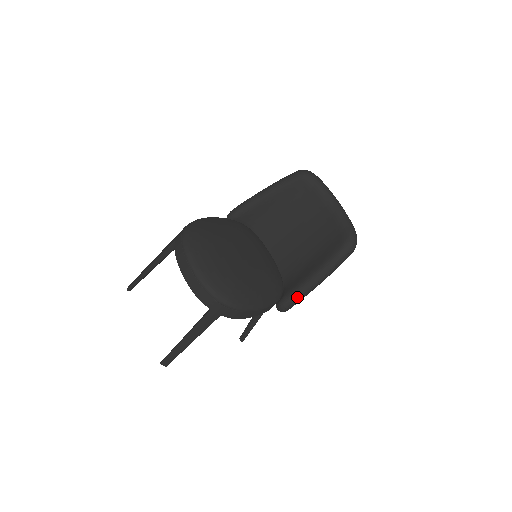
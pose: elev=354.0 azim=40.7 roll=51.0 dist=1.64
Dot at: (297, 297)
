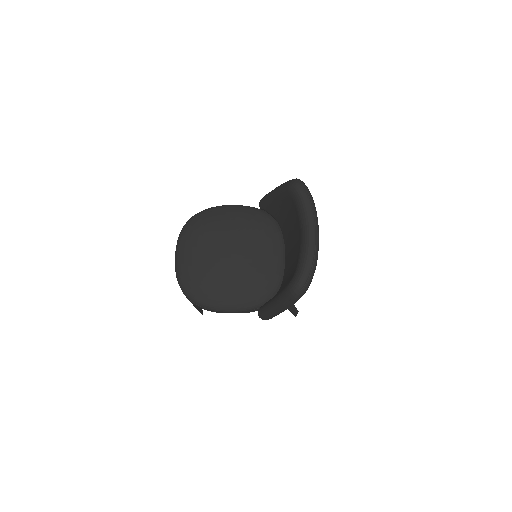
Dot at: (264, 314)
